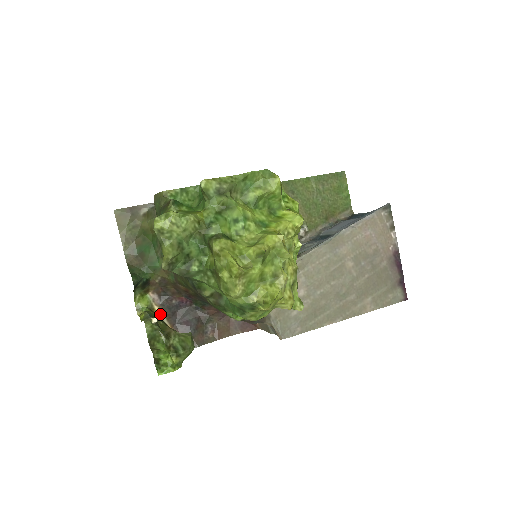
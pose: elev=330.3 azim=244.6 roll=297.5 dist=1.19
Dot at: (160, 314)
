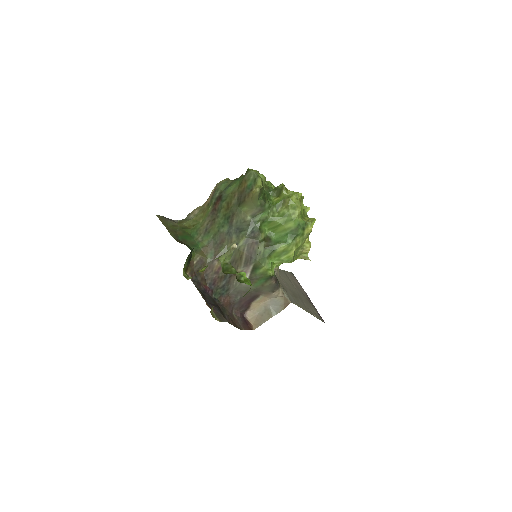
Dot at: occluded
